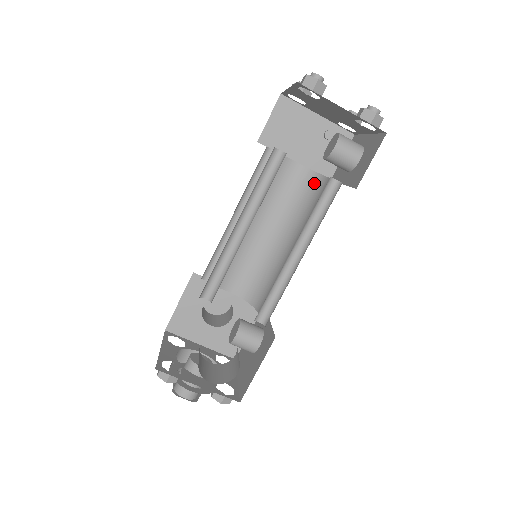
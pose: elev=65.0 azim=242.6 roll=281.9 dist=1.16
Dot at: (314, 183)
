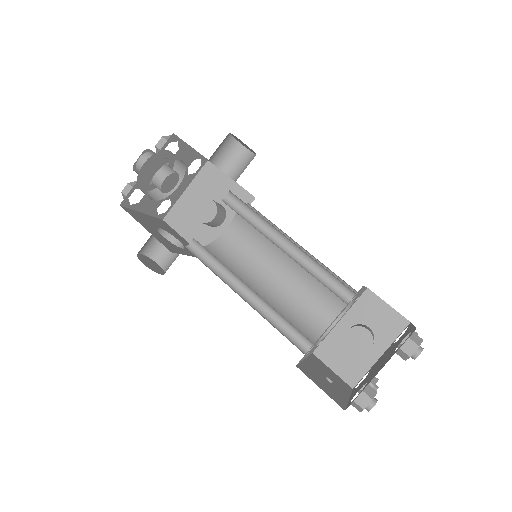
Dot at: occluded
